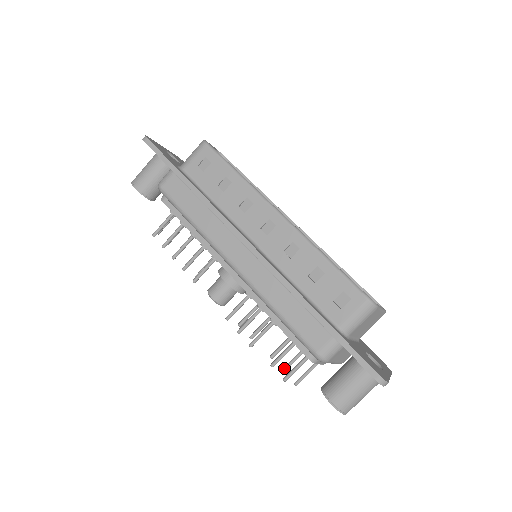
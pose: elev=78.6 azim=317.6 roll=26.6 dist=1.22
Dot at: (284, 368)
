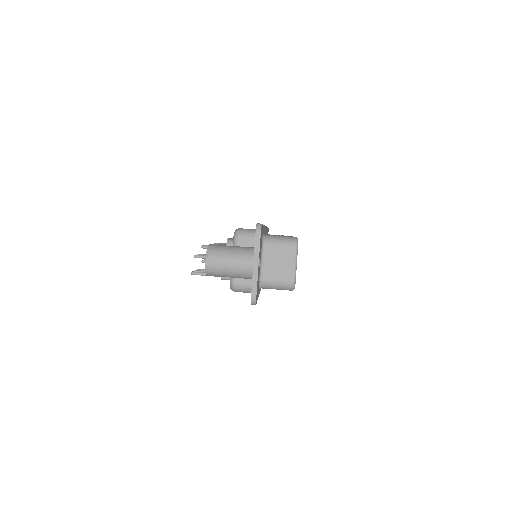
Dot at: (198, 270)
